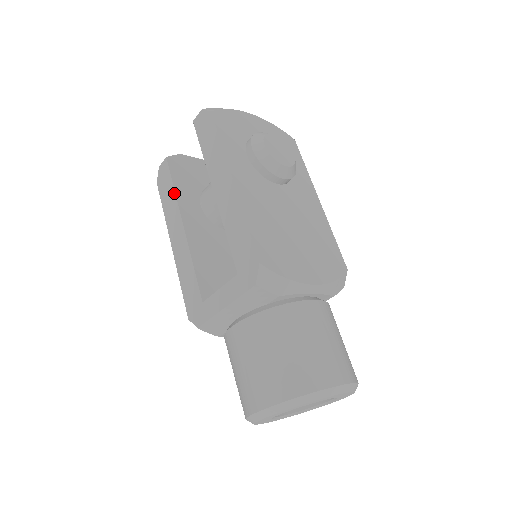
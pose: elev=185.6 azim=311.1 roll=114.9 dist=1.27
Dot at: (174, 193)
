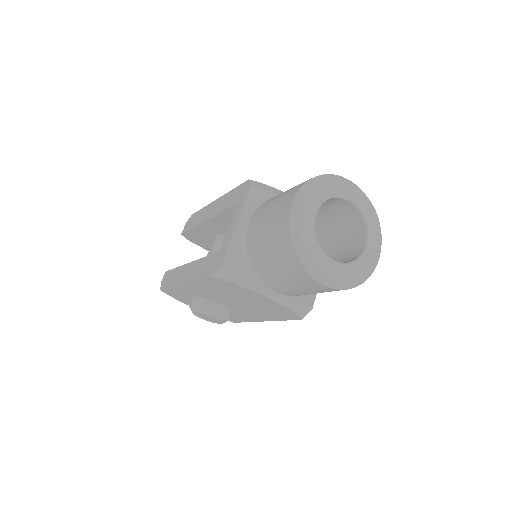
Dot at: (177, 268)
